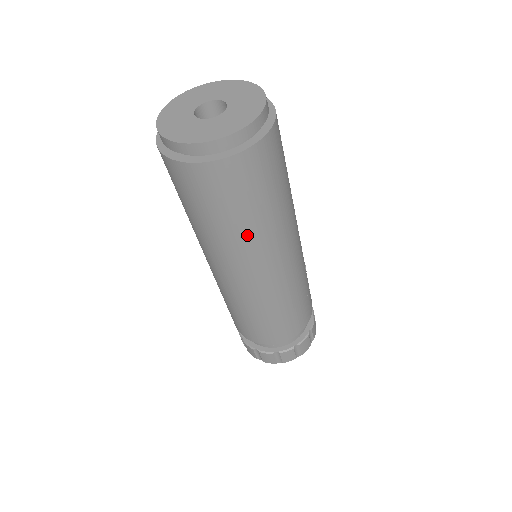
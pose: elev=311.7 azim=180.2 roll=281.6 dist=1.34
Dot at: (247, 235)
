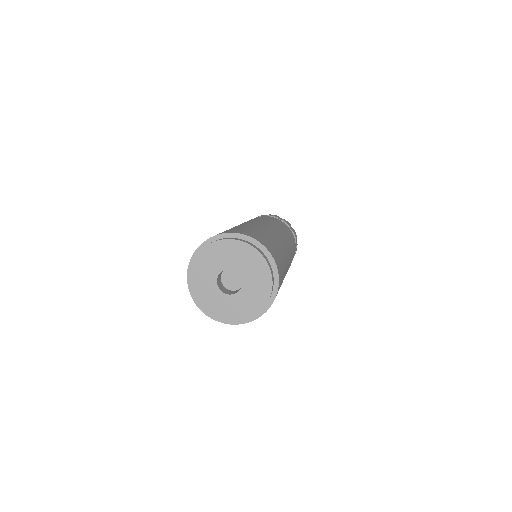
Dot at: occluded
